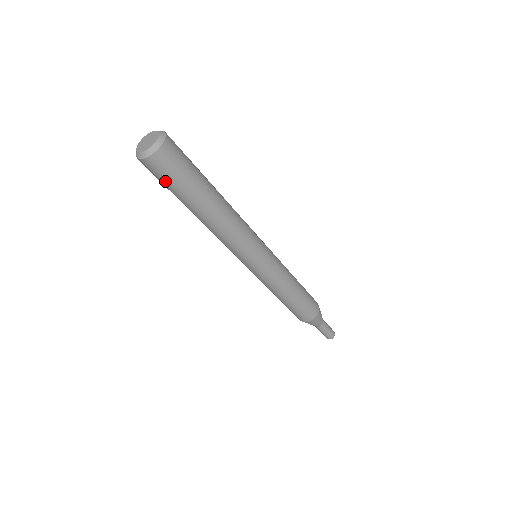
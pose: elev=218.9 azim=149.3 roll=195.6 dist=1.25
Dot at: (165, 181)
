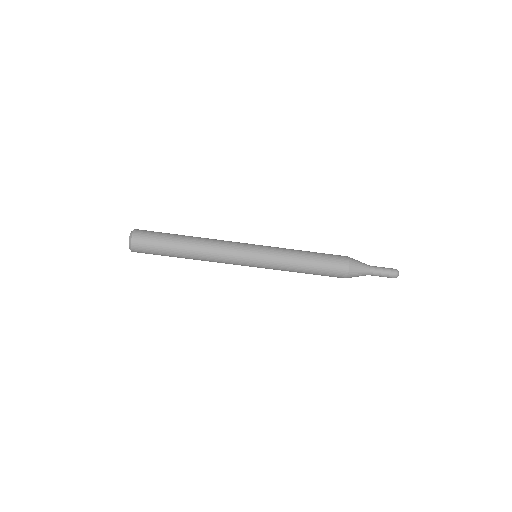
Dot at: (152, 243)
